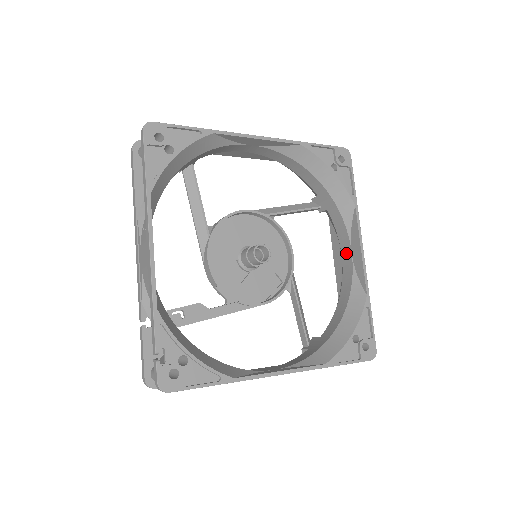
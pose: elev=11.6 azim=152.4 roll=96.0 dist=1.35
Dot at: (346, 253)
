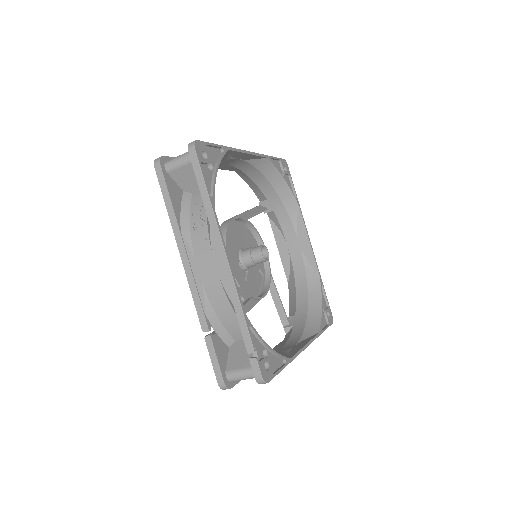
Dot at: (293, 245)
